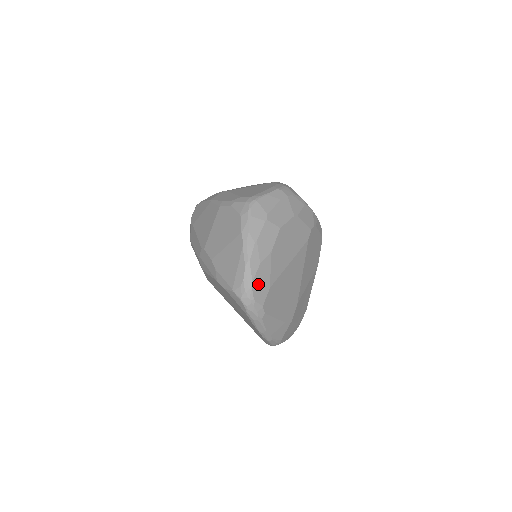
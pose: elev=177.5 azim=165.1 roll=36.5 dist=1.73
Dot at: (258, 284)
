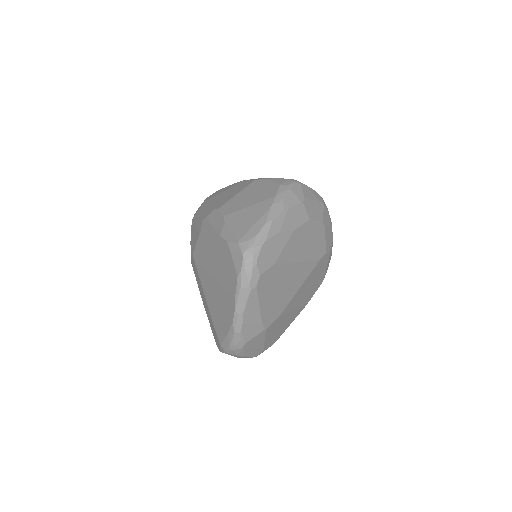
Dot at: (268, 249)
